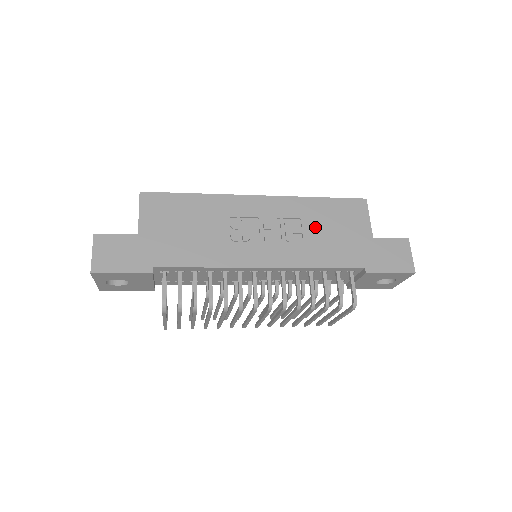
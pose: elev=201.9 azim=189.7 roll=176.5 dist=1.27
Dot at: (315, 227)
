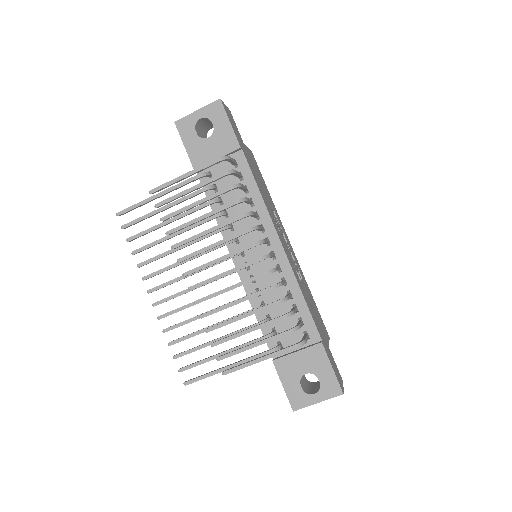
Dot at: (307, 292)
